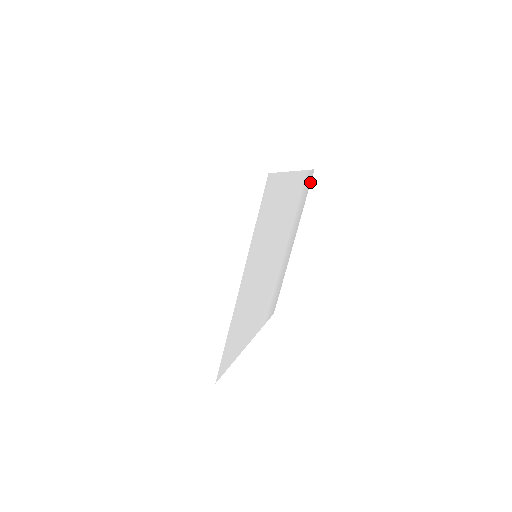
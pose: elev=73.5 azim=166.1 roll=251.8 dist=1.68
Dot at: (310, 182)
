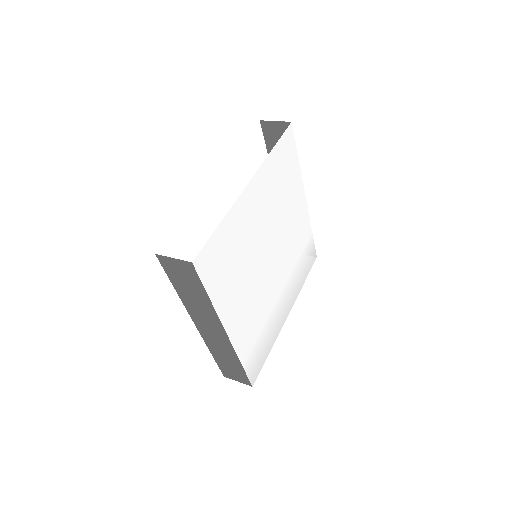
Dot at: (312, 265)
